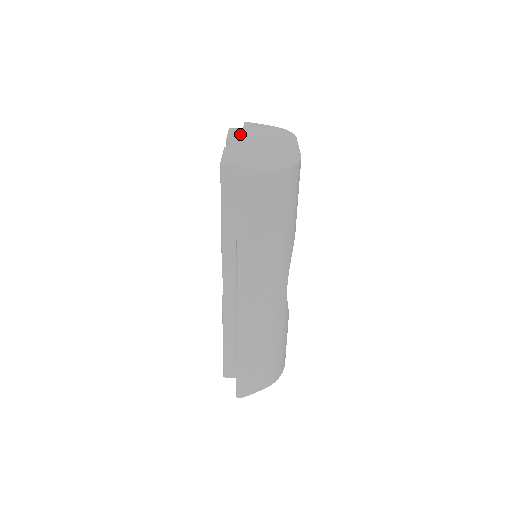
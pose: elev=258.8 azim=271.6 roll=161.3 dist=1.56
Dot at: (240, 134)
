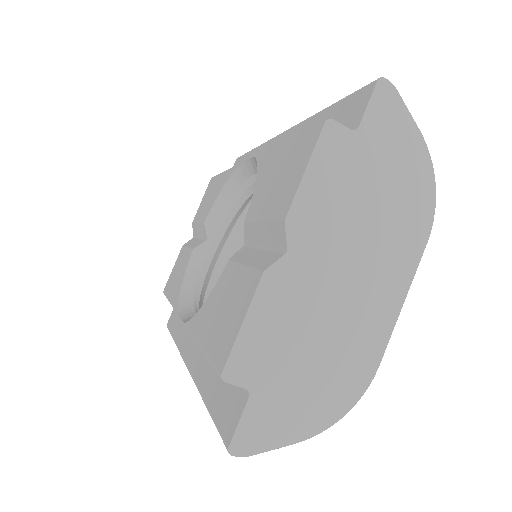
Dot at: (331, 182)
